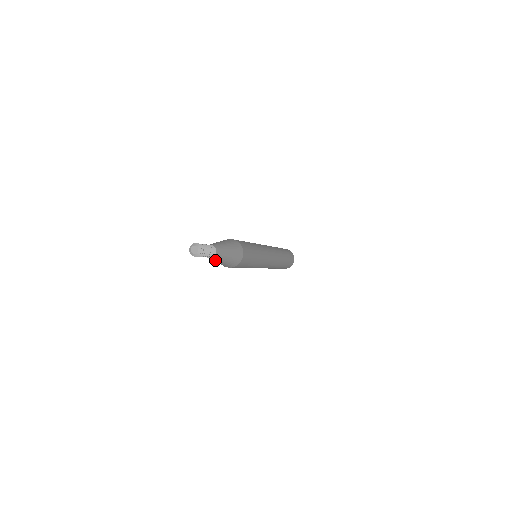
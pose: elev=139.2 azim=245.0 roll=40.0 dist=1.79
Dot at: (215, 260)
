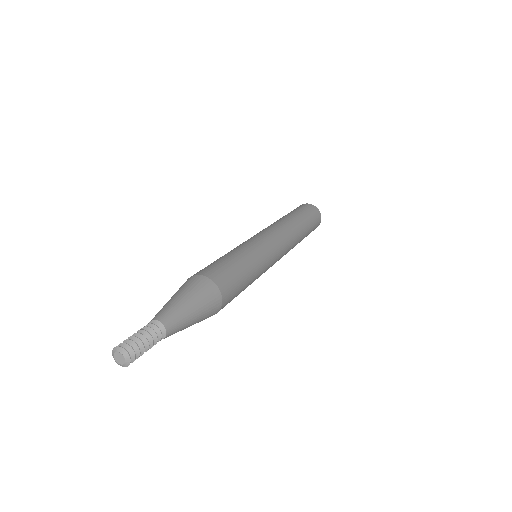
Dot at: occluded
